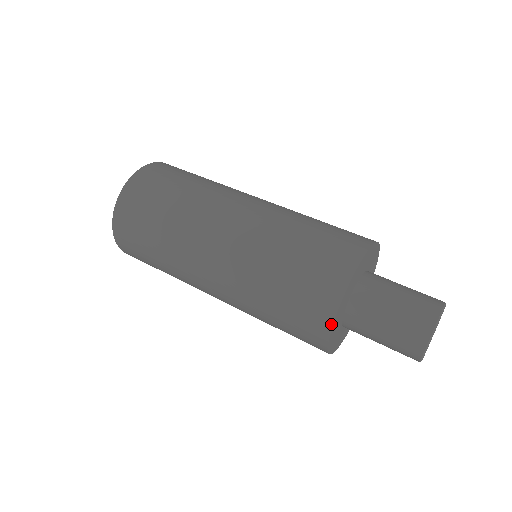
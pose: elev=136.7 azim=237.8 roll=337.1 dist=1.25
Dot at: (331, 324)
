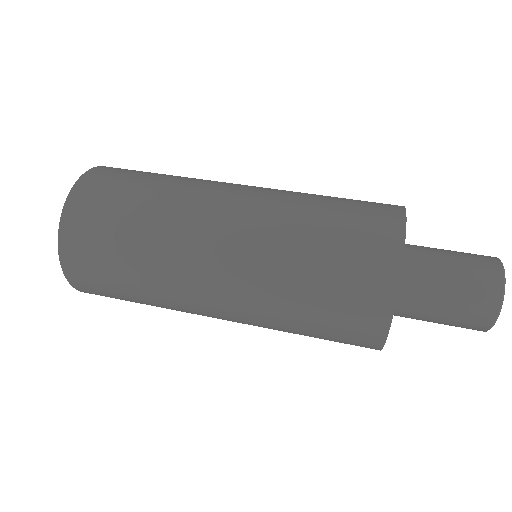
Dot at: (402, 242)
